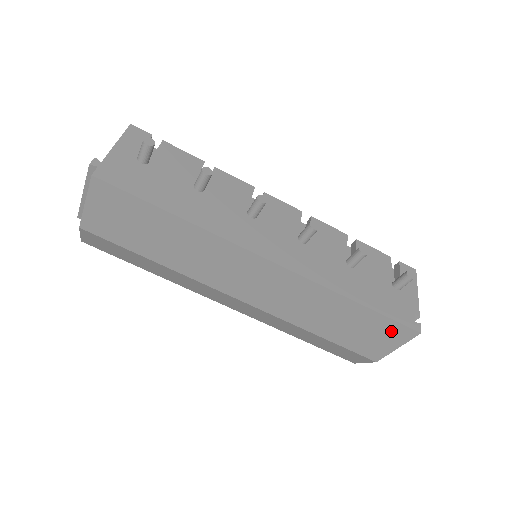
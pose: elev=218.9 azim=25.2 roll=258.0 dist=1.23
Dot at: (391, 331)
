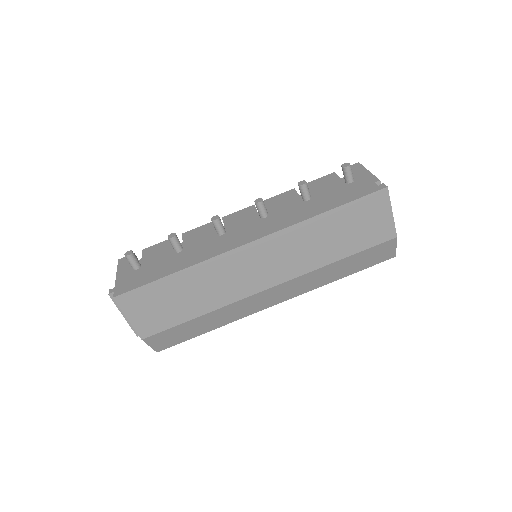
Dot at: (371, 206)
